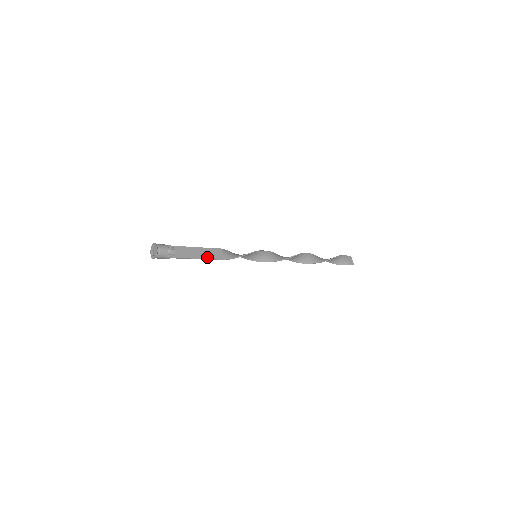
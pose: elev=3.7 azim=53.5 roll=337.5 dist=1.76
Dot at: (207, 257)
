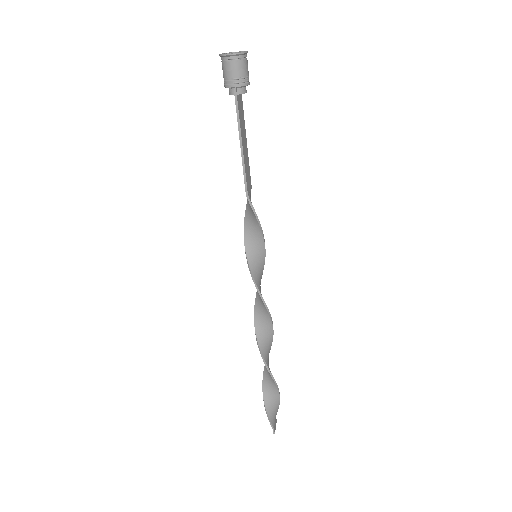
Dot at: (245, 161)
